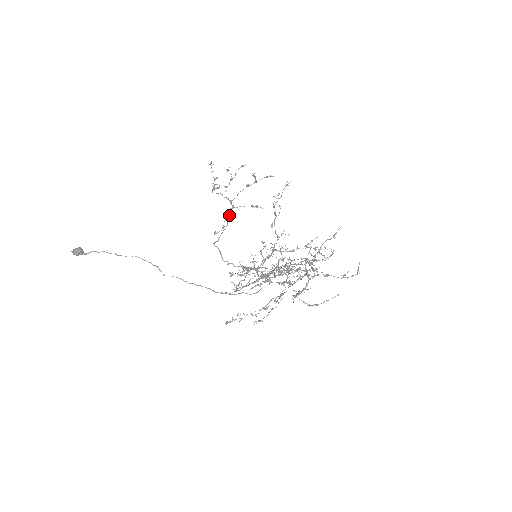
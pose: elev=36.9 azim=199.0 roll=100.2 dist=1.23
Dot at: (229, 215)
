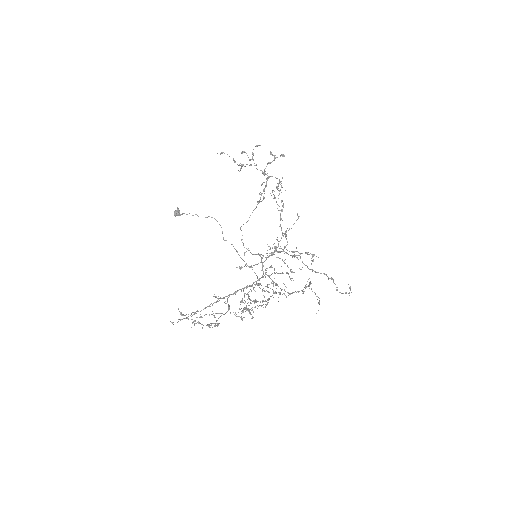
Dot at: (263, 189)
